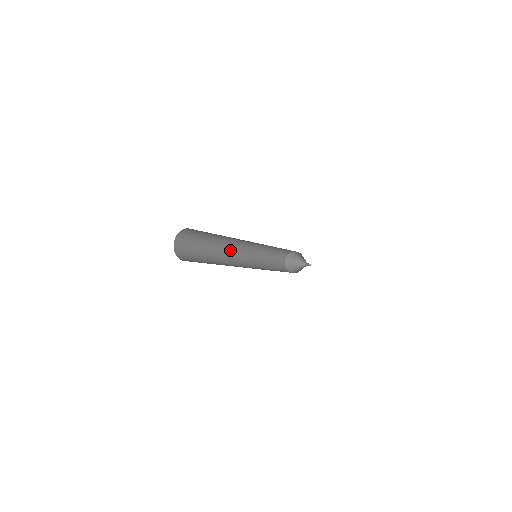
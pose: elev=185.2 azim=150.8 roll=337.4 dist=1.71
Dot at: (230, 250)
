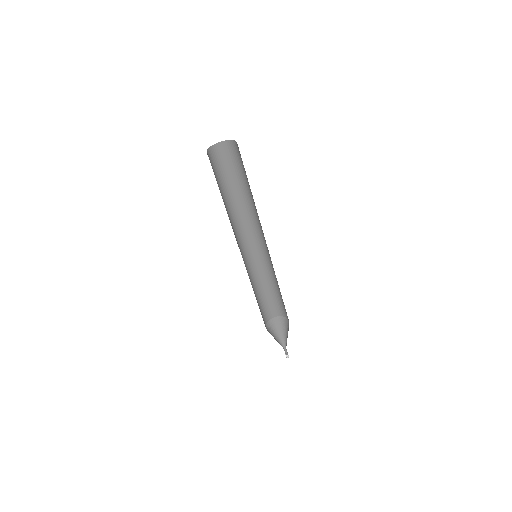
Dot at: (234, 233)
